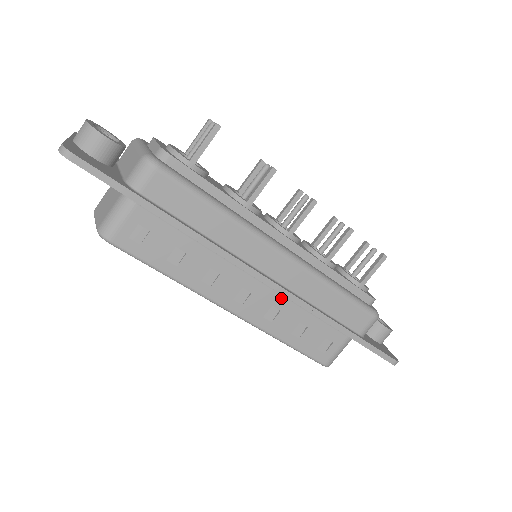
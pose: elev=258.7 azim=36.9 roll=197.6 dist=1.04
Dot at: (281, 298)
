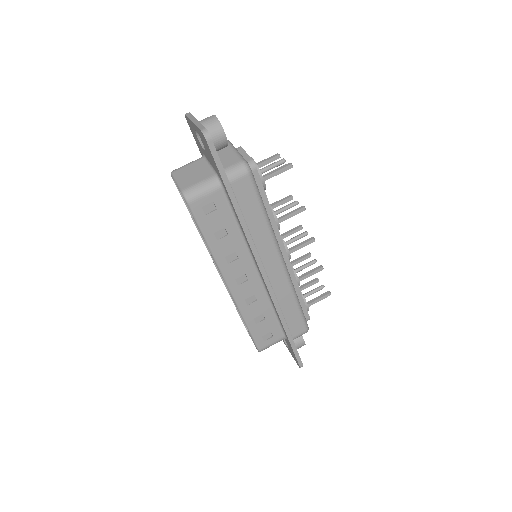
Dot at: (262, 292)
